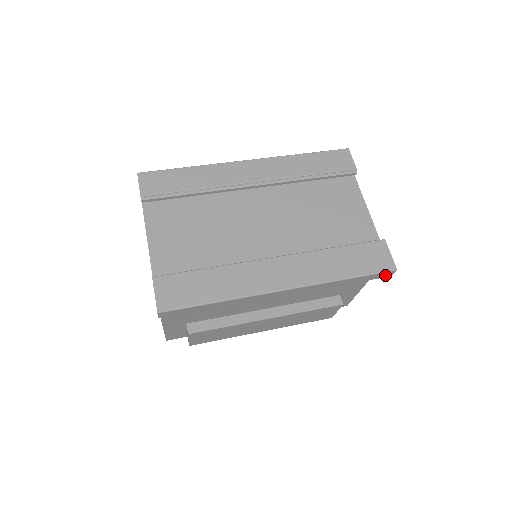
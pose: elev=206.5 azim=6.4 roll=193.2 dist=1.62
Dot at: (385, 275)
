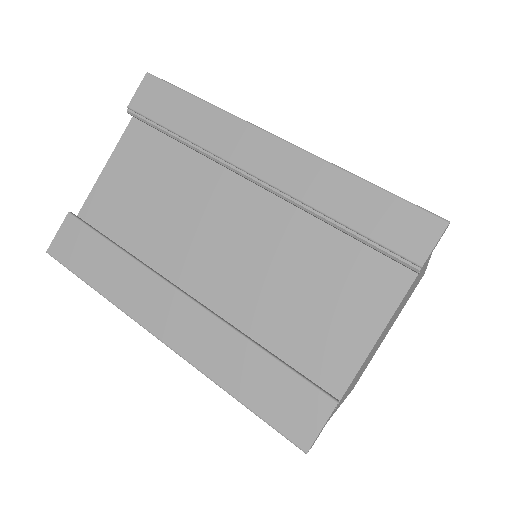
Dot at: occluded
